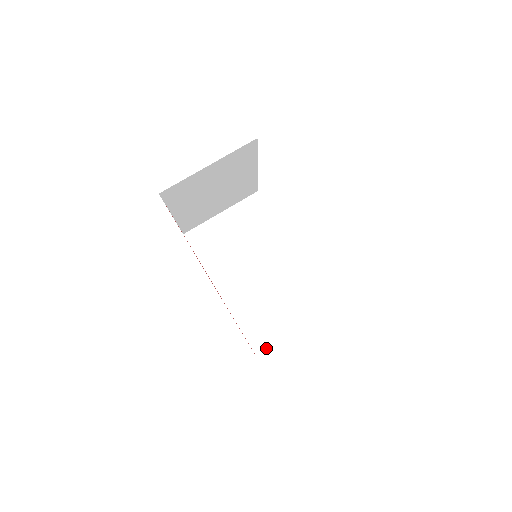
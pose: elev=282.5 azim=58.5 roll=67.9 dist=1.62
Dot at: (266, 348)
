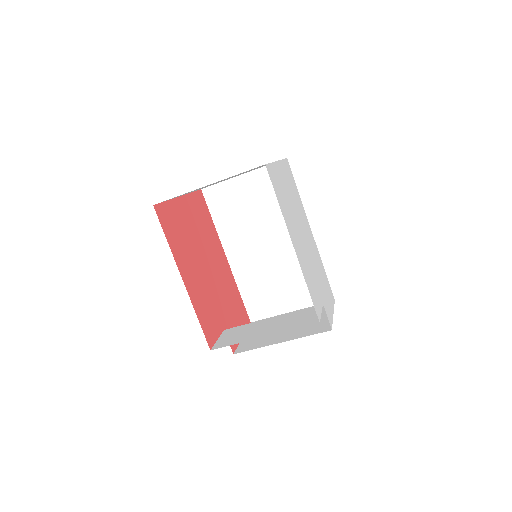
Dot at: (260, 316)
